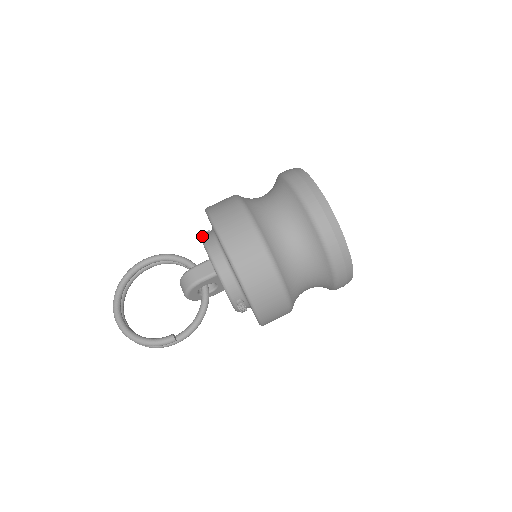
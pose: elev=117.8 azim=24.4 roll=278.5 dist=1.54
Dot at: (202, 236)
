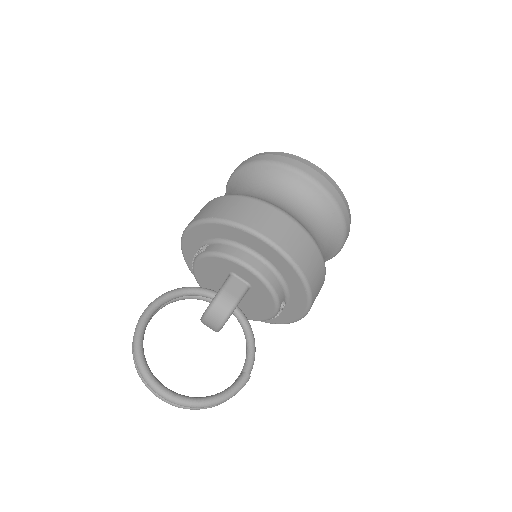
Dot at: (213, 252)
